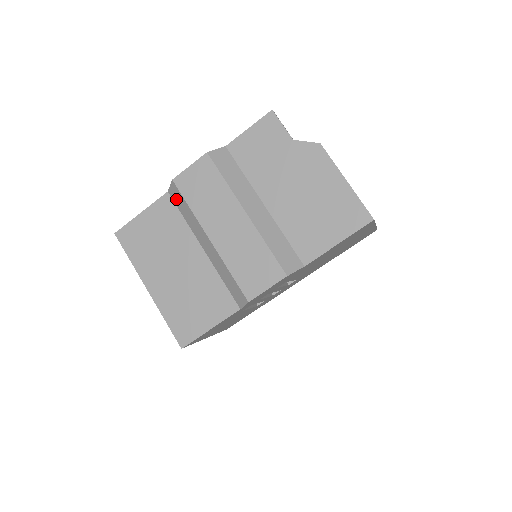
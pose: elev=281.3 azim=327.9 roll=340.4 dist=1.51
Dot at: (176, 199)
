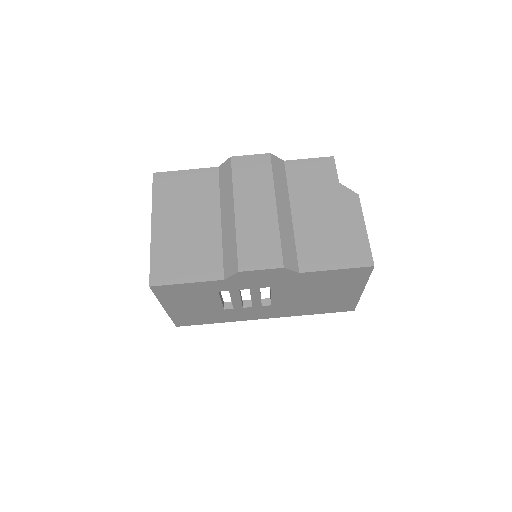
Dot at: (223, 173)
